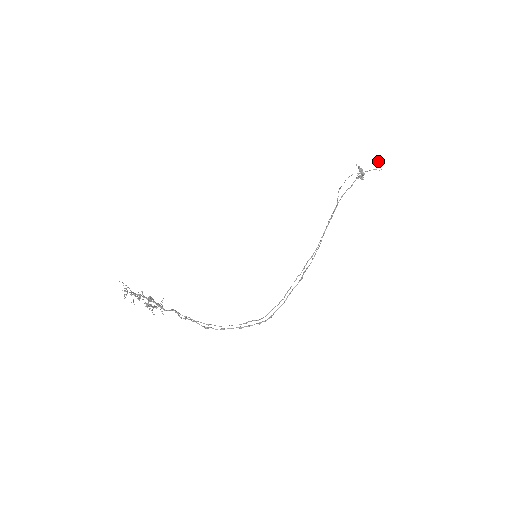
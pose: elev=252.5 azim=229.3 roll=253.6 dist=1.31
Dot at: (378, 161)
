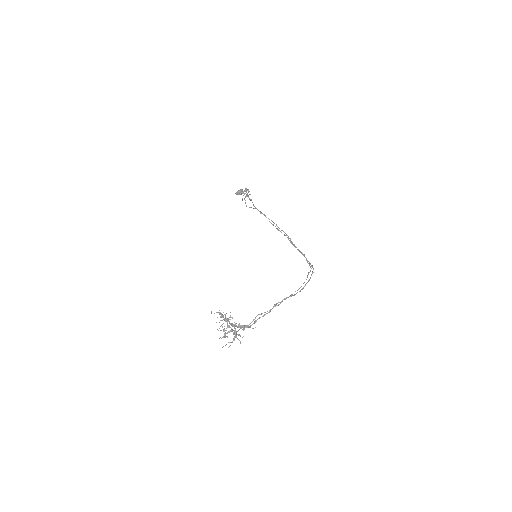
Dot at: (242, 190)
